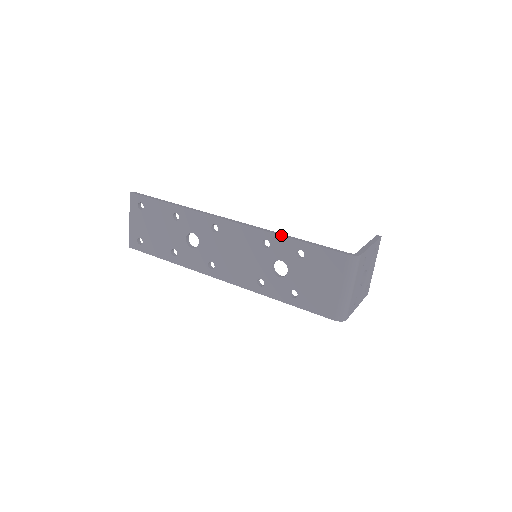
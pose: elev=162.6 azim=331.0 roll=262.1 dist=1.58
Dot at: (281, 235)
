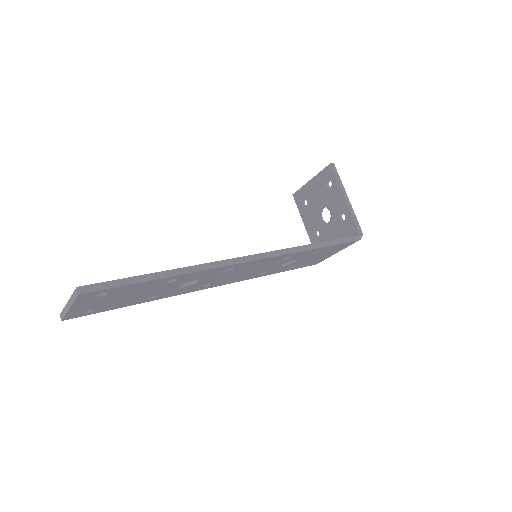
Dot at: (308, 250)
